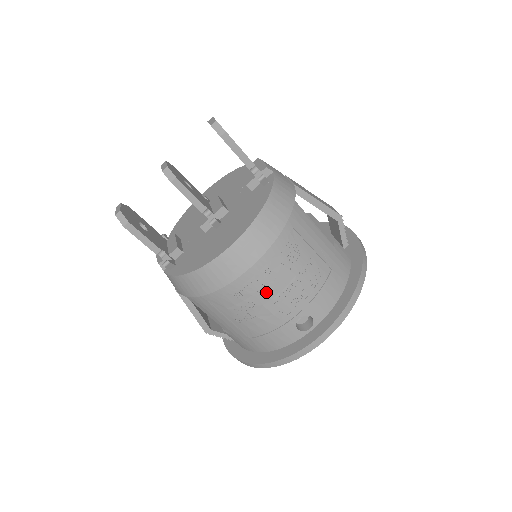
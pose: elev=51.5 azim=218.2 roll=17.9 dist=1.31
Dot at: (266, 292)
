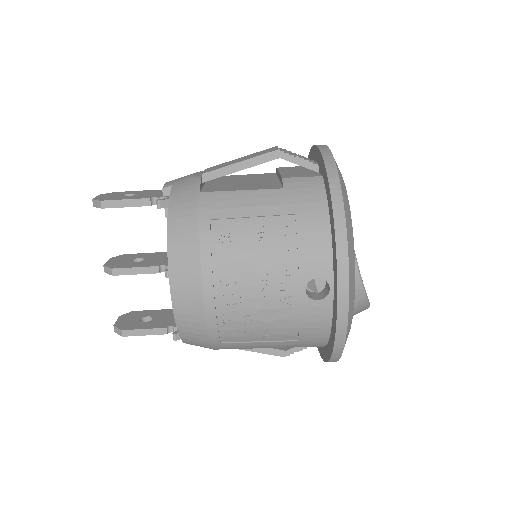
Dot at: (244, 297)
